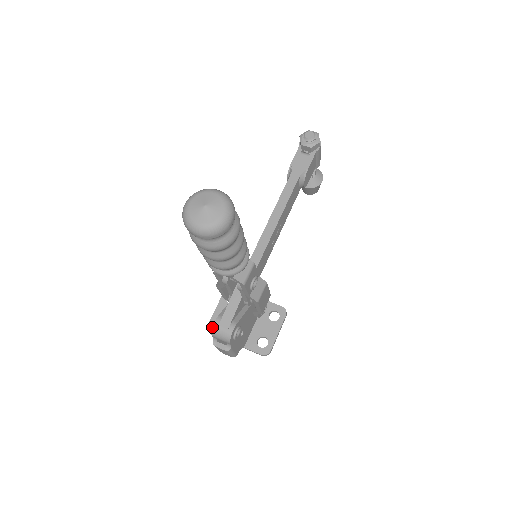
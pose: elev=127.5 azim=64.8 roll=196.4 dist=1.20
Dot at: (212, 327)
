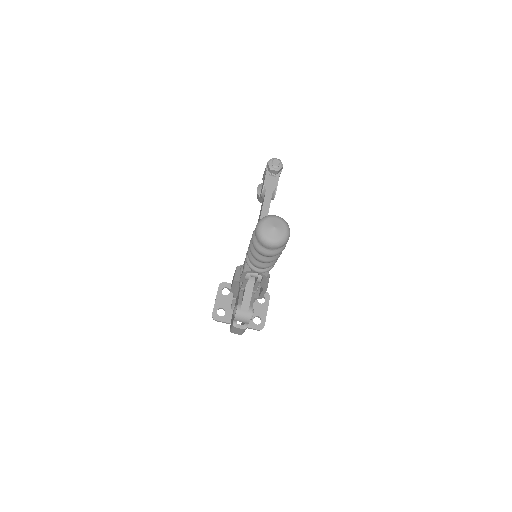
Dot at: (216, 316)
